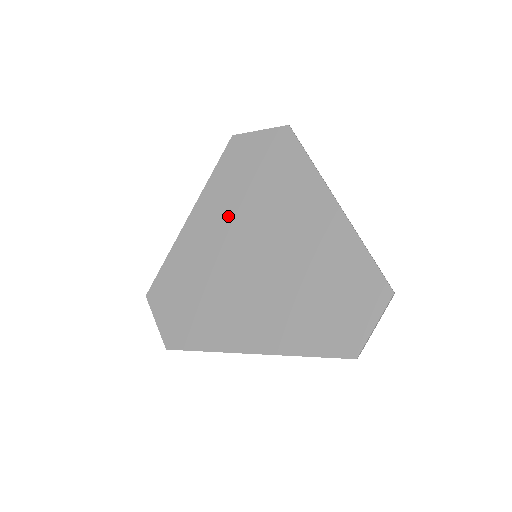
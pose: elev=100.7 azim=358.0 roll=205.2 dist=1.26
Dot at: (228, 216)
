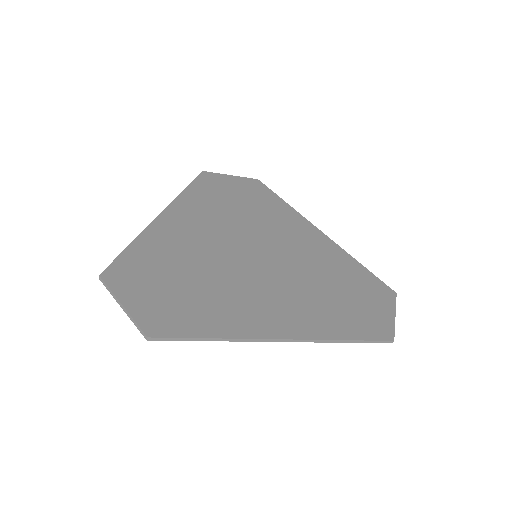
Dot at: (214, 221)
